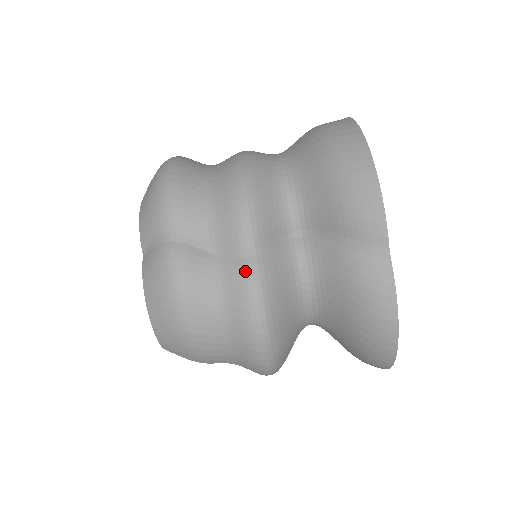
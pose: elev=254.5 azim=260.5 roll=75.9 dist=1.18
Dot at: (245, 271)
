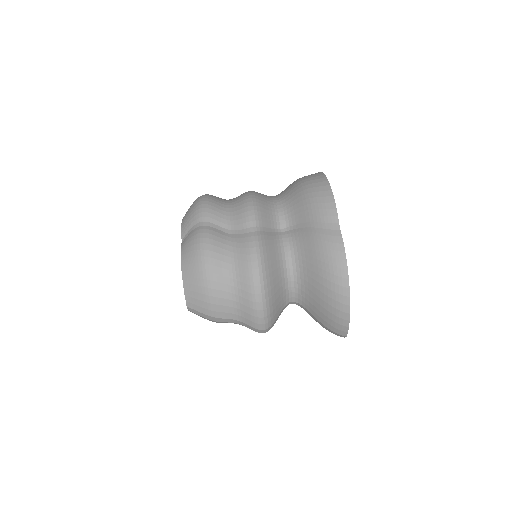
Dot at: (249, 239)
